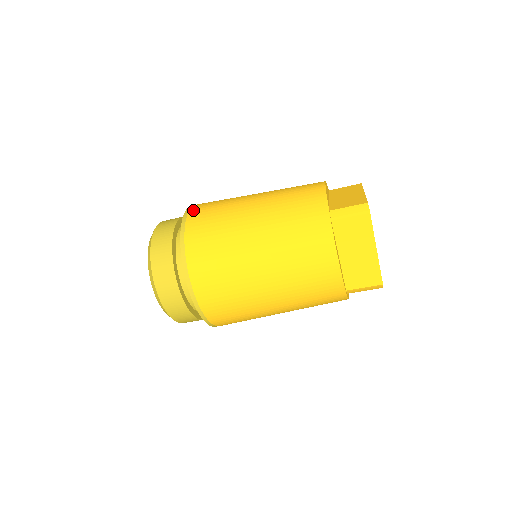
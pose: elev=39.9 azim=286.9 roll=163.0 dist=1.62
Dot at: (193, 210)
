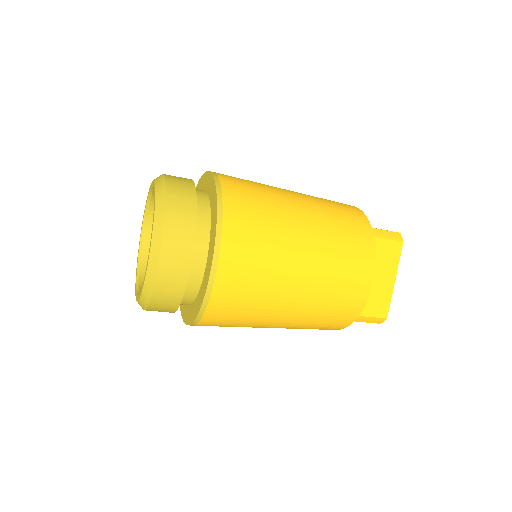
Dot at: (221, 174)
